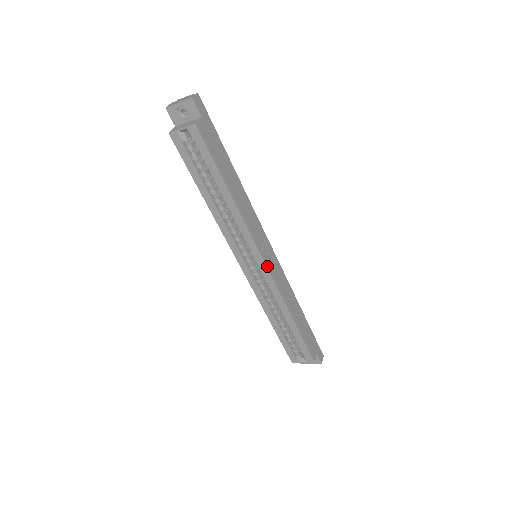
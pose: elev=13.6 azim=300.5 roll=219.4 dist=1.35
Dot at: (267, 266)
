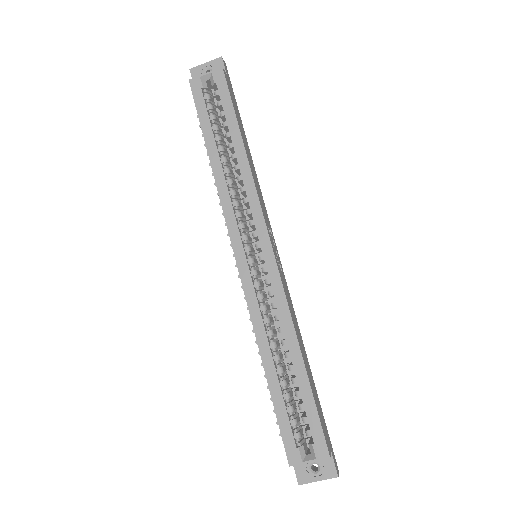
Dot at: (274, 254)
